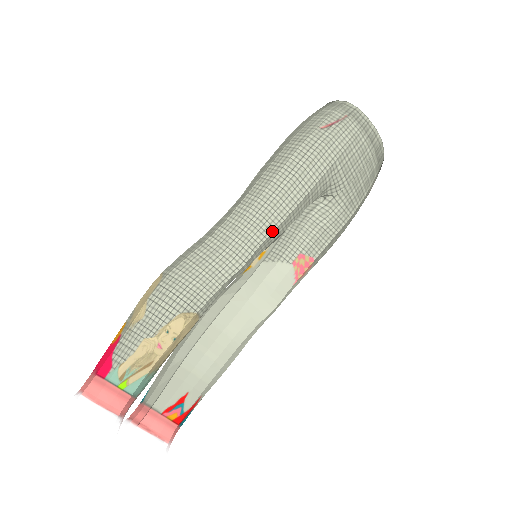
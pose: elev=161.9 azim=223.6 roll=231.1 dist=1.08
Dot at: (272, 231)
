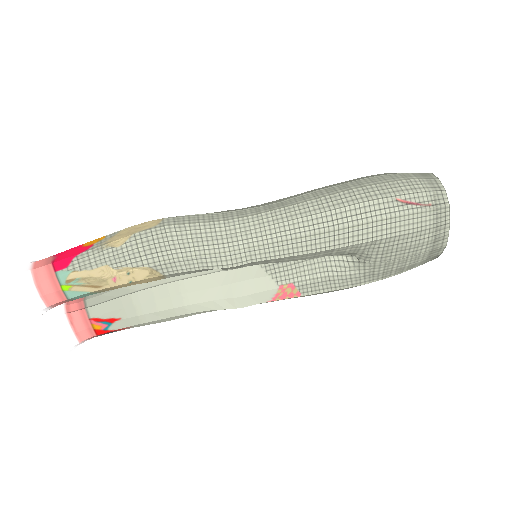
Dot at: (276, 257)
